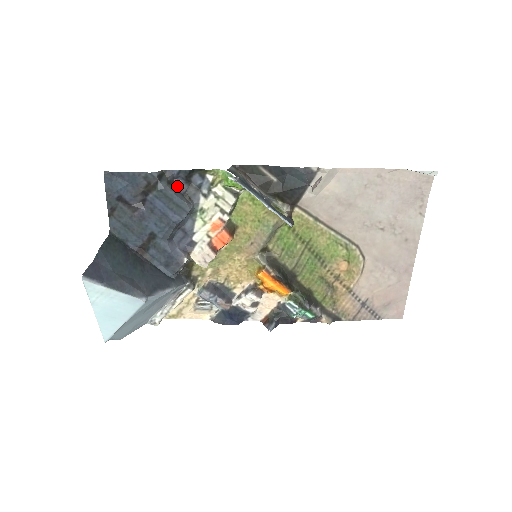
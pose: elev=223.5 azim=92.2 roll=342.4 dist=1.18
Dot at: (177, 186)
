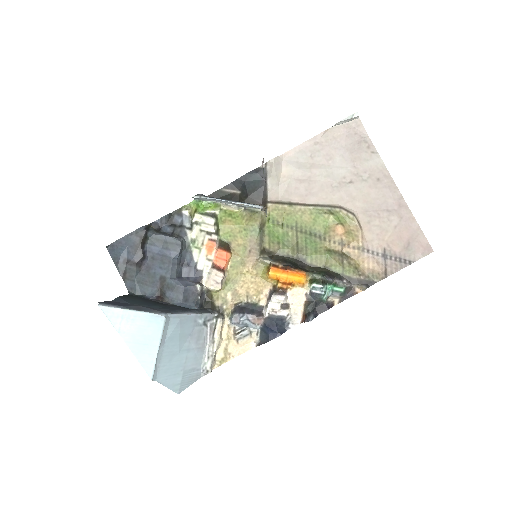
Dot at: (164, 231)
